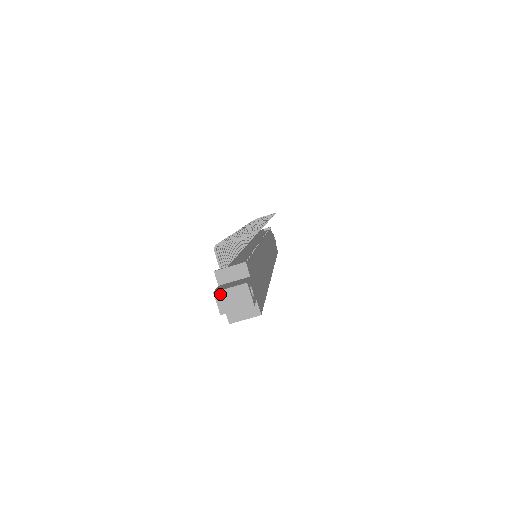
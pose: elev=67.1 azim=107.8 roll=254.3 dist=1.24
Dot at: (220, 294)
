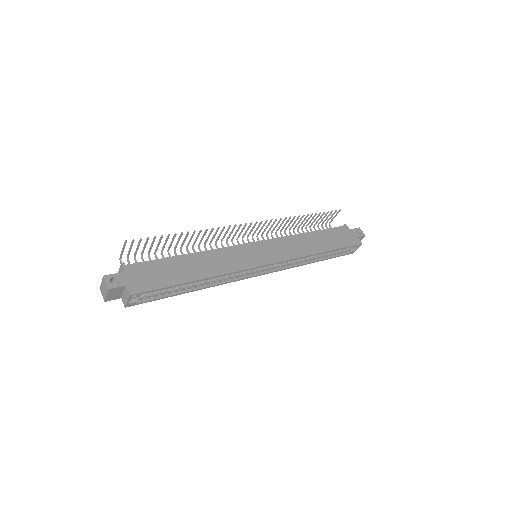
Dot at: (101, 288)
